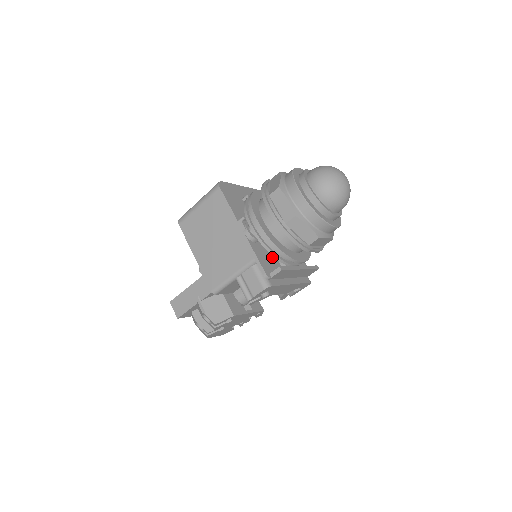
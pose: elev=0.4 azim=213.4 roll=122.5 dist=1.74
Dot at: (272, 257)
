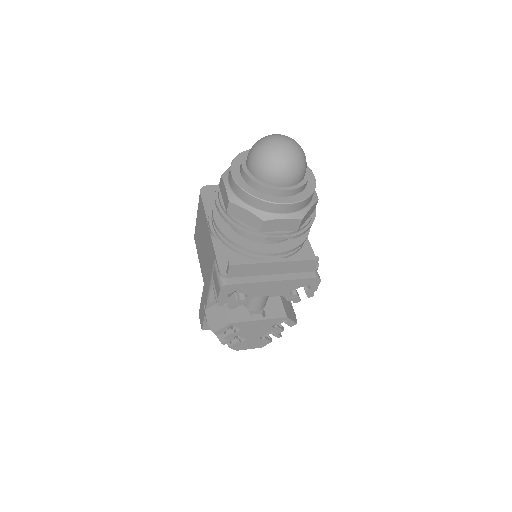
Dot at: occluded
